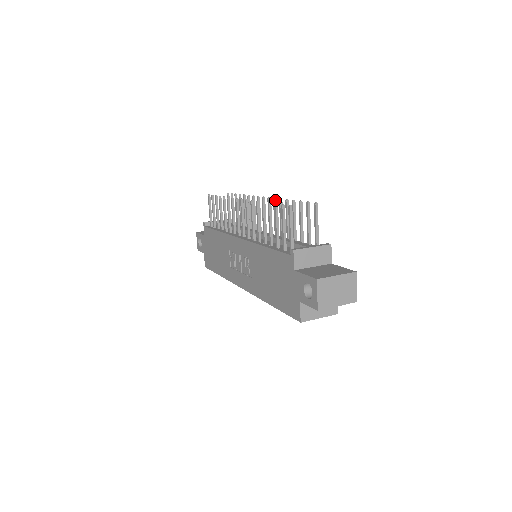
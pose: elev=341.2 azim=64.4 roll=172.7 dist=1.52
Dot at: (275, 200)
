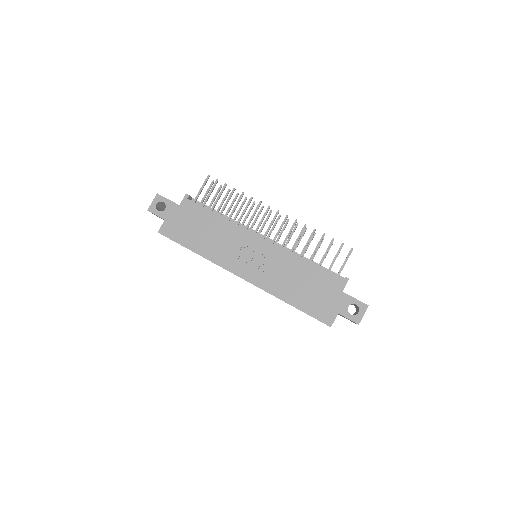
Dot at: (297, 225)
